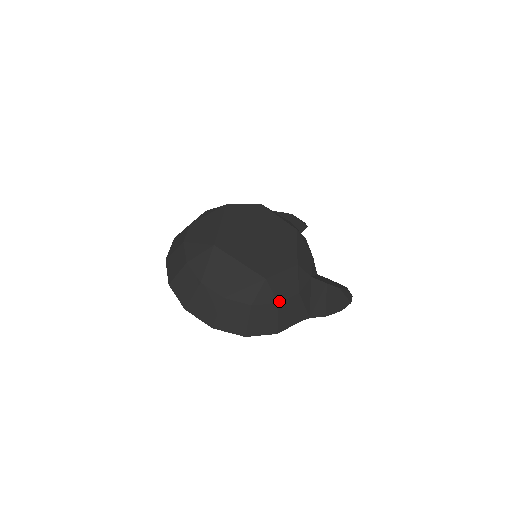
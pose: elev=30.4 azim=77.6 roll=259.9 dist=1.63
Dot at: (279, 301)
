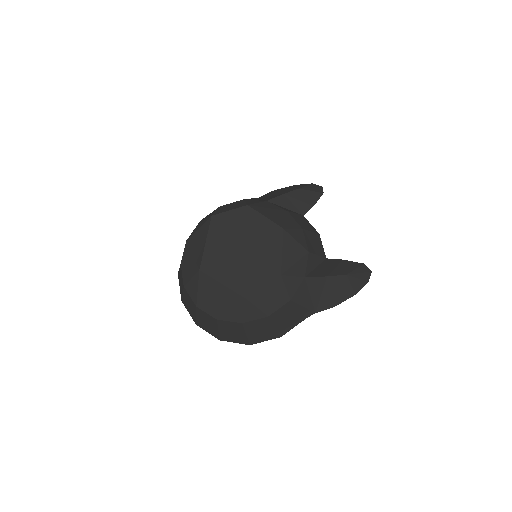
Dot at: (269, 314)
